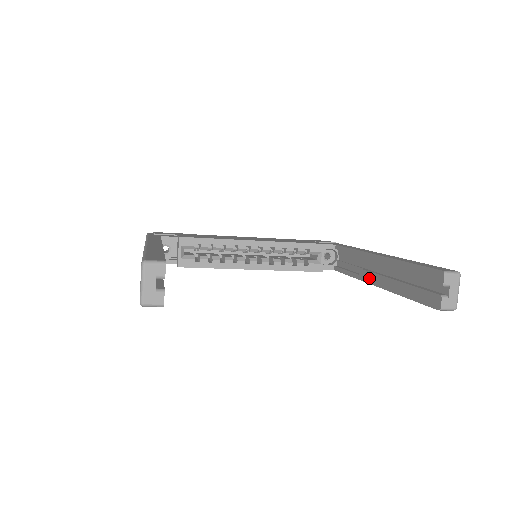
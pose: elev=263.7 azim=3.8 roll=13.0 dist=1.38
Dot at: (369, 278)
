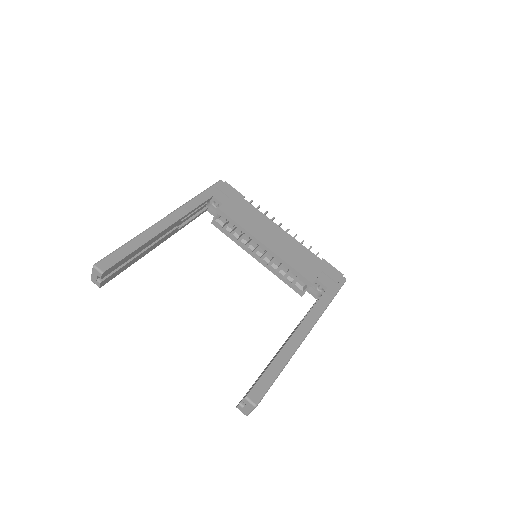
Dot at: occluded
